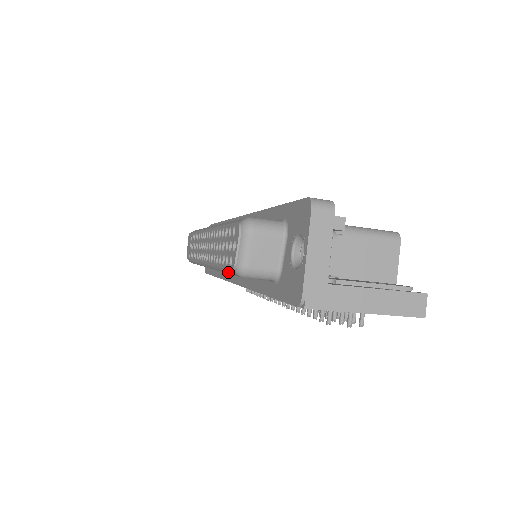
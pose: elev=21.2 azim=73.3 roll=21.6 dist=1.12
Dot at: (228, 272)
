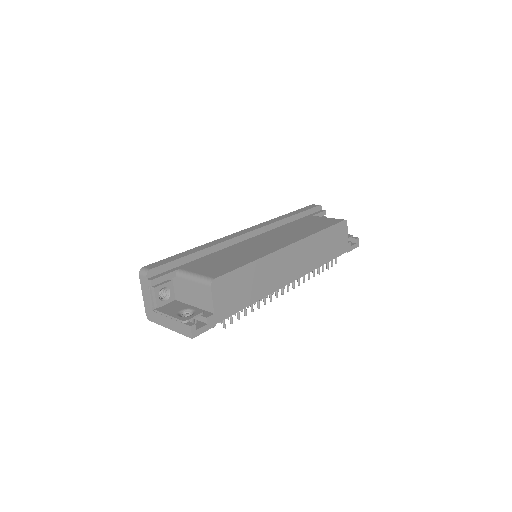
Dot at: occluded
